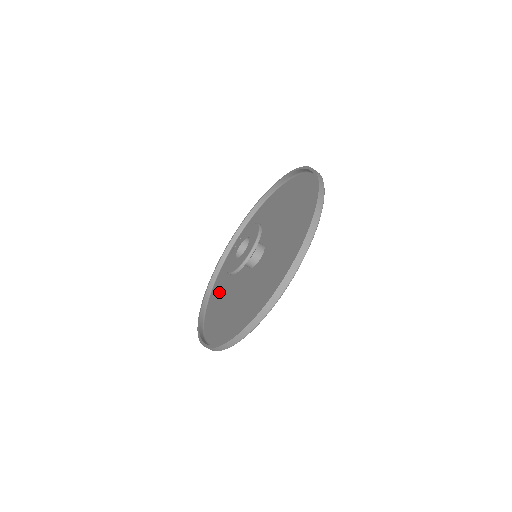
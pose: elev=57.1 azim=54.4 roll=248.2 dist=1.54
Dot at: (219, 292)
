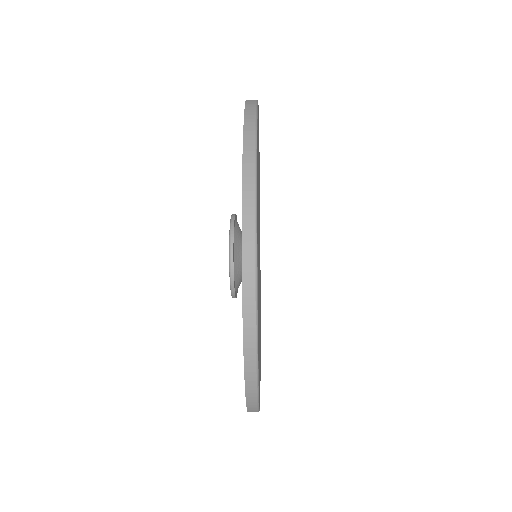
Dot at: occluded
